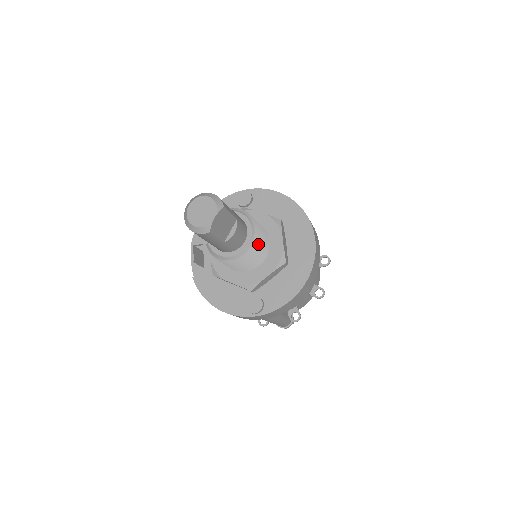
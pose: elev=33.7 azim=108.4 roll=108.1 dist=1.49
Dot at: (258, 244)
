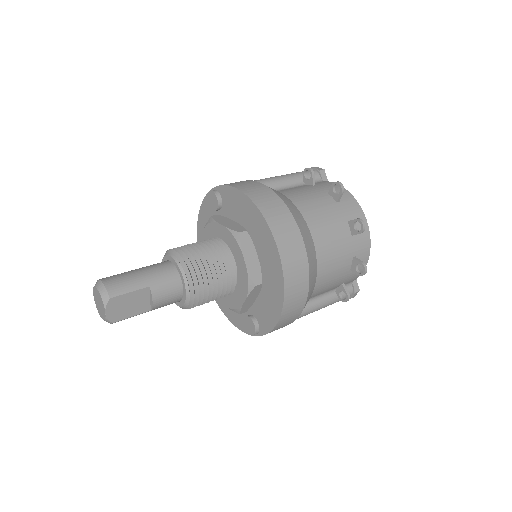
Dot at: (203, 287)
